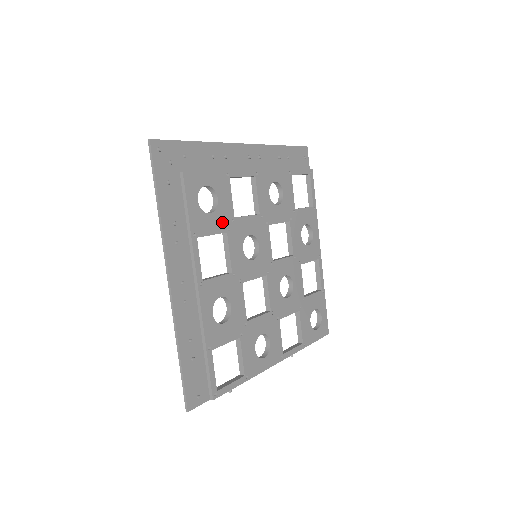
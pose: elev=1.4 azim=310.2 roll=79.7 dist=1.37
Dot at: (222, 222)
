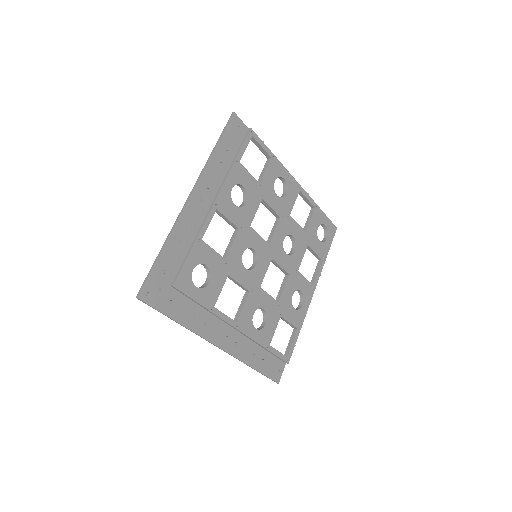
Dot at: (220, 274)
